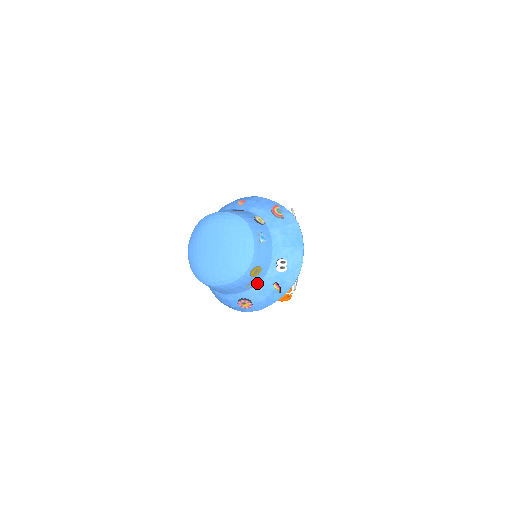
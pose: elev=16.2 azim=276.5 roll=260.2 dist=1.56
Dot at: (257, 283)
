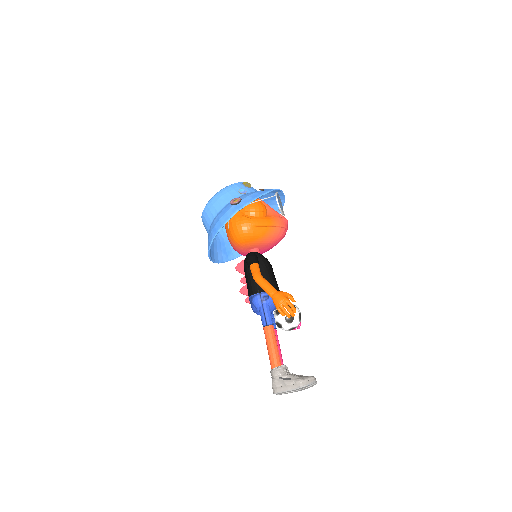
Dot at: (247, 193)
